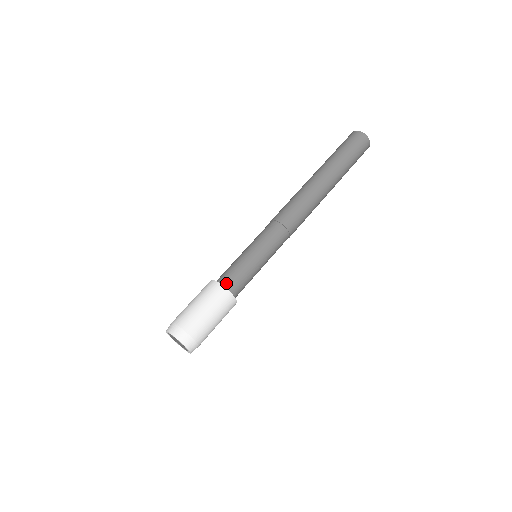
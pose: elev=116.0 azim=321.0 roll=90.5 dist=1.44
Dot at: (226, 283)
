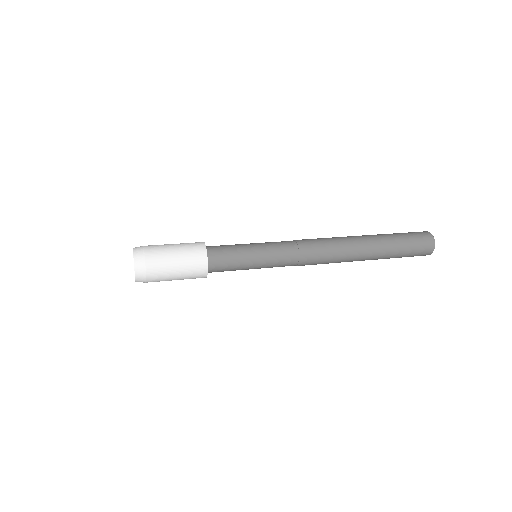
Dot at: (209, 246)
